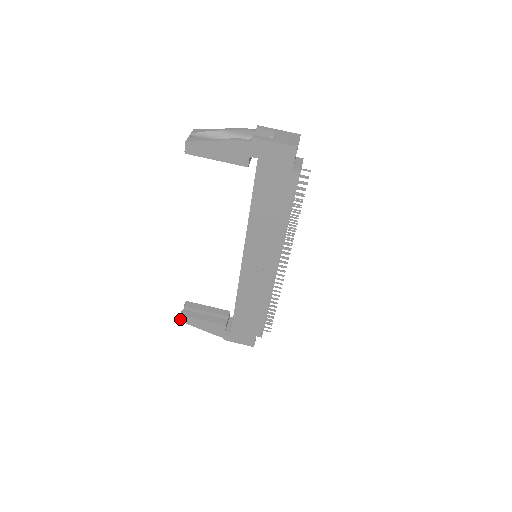
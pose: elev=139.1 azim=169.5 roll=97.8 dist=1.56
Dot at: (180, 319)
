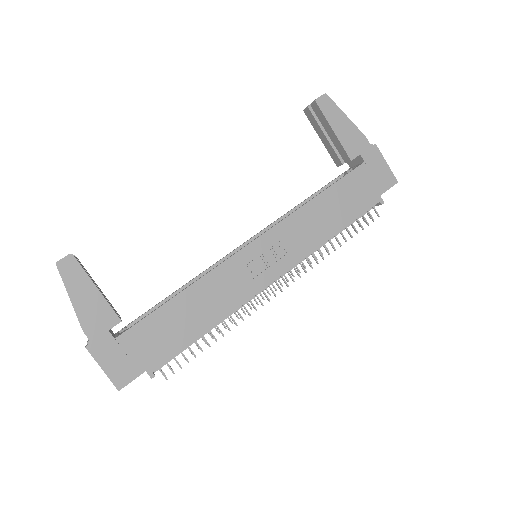
Dot at: (61, 260)
